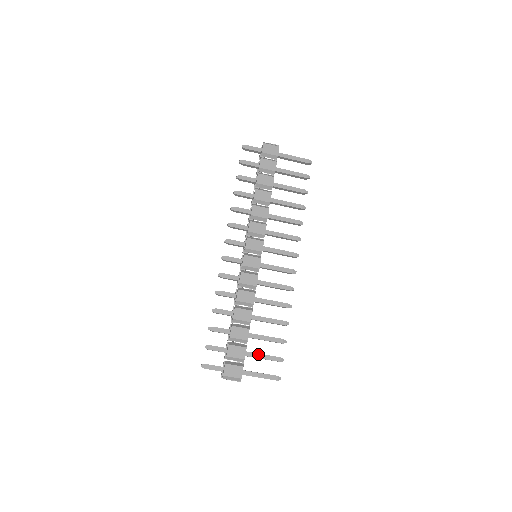
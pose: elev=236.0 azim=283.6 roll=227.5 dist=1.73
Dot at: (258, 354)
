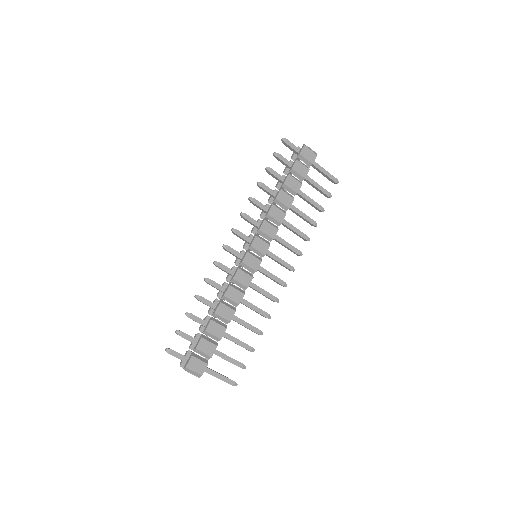
Dot at: (224, 355)
